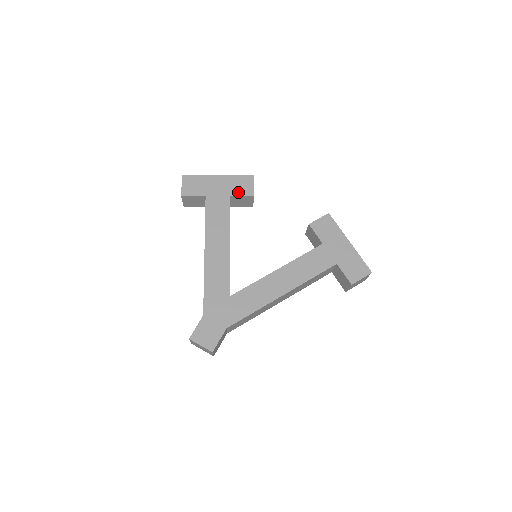
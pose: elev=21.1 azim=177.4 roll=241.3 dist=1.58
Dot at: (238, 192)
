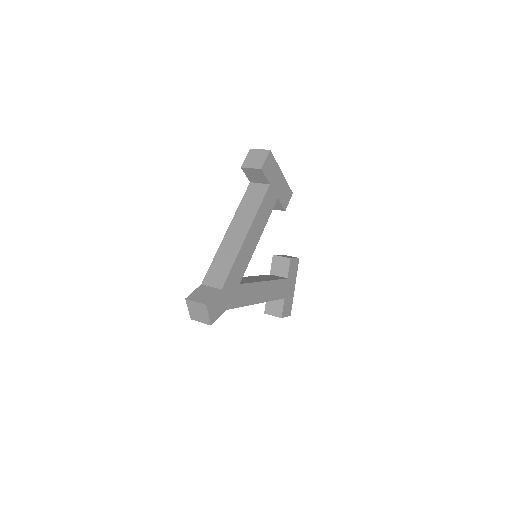
Dot at: (282, 199)
